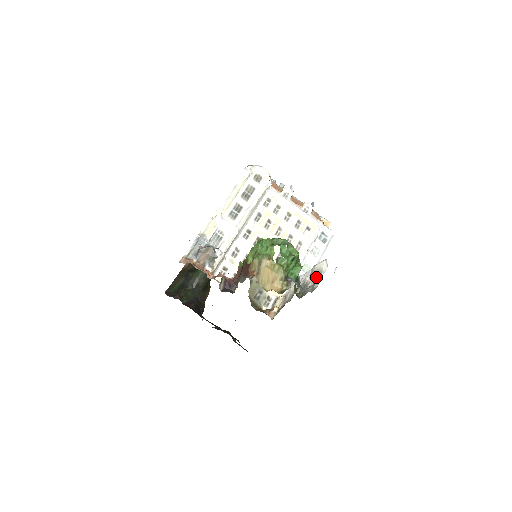
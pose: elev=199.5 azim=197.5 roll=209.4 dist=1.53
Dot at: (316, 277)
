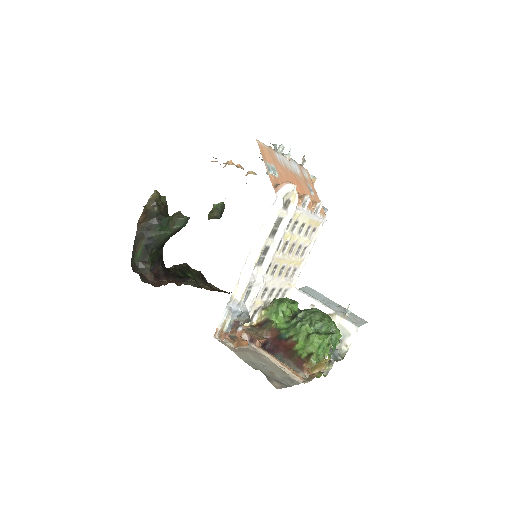
Dot at: (342, 334)
